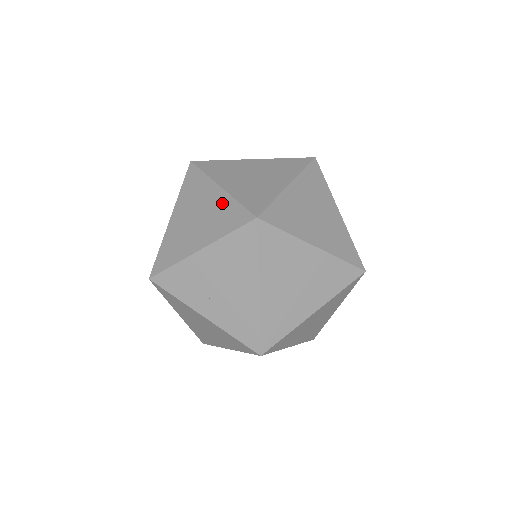
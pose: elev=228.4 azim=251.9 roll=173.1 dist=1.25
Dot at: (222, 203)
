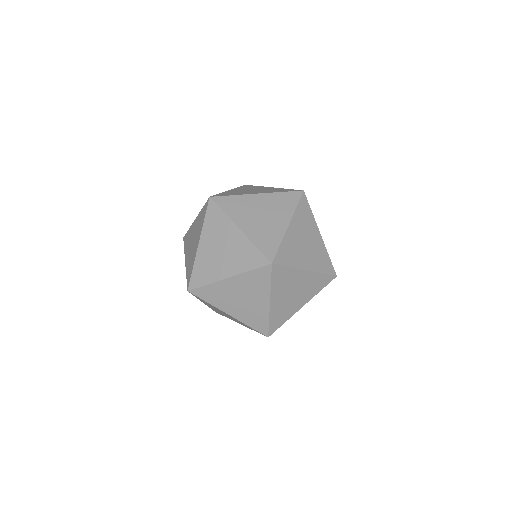
Dot at: (198, 220)
